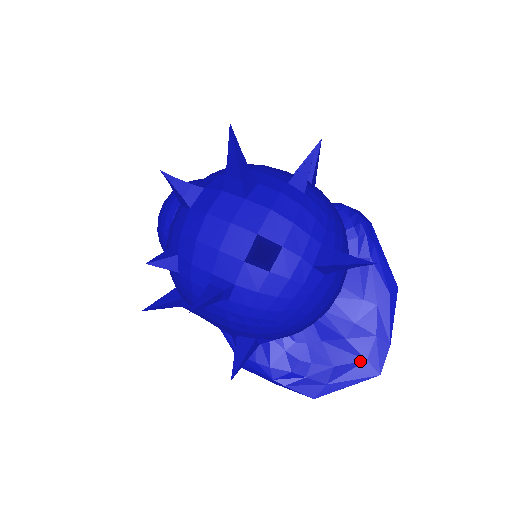
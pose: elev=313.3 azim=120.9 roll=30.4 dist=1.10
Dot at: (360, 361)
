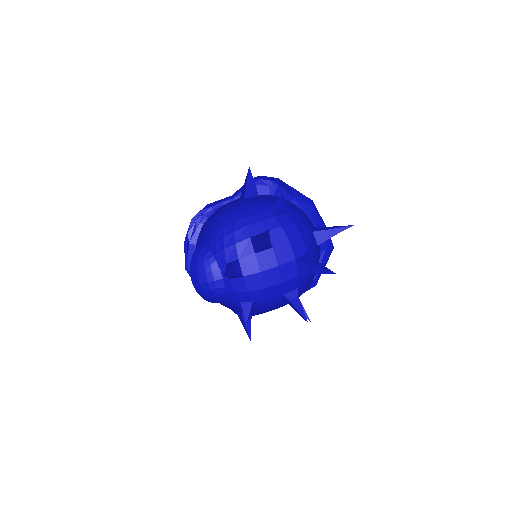
Dot at: (323, 251)
